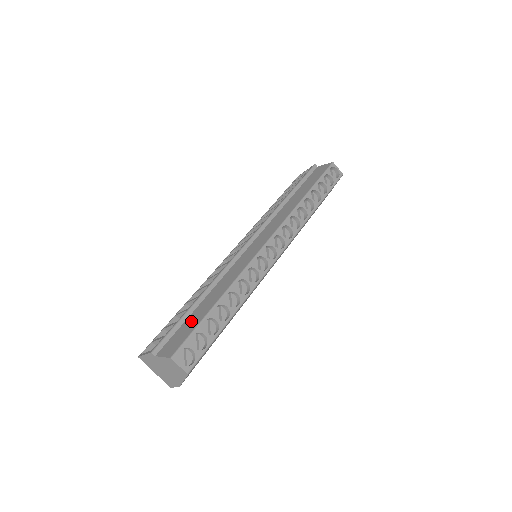
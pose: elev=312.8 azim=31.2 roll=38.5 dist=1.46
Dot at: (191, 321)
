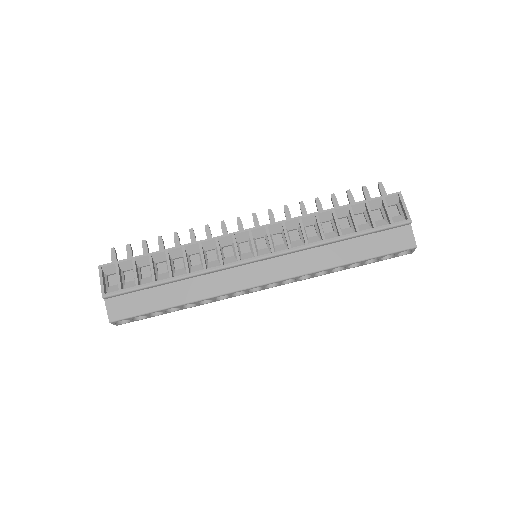
Dot at: (146, 299)
